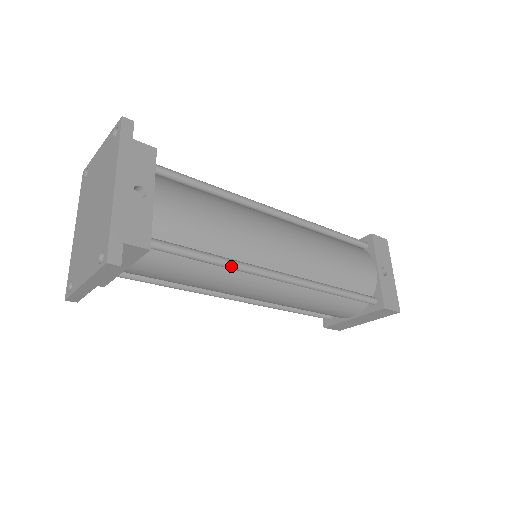
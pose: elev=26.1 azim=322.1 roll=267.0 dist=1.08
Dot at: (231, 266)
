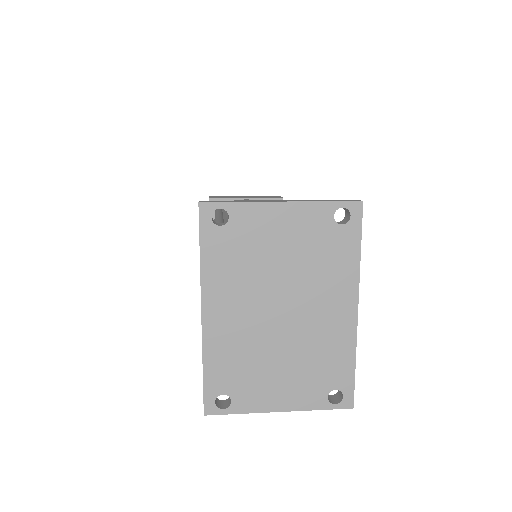
Dot at: occluded
